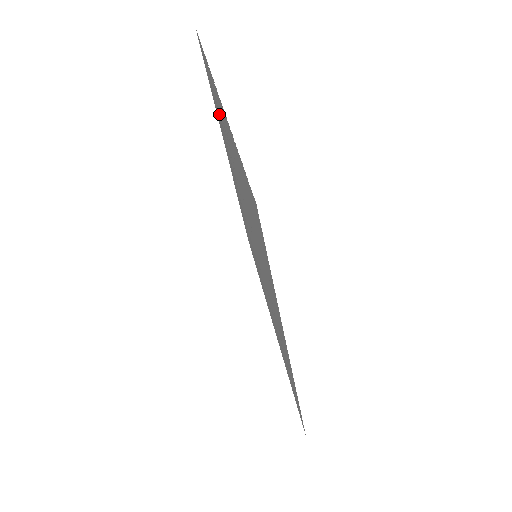
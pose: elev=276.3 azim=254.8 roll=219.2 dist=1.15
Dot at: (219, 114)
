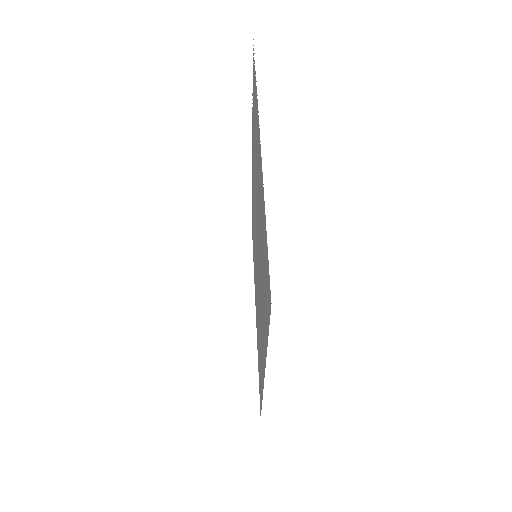
Dot at: (255, 129)
